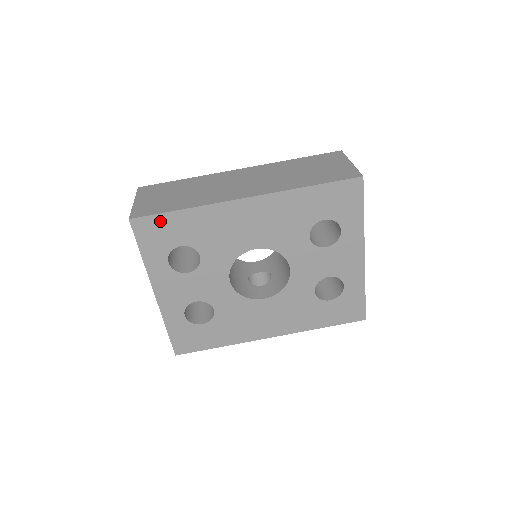
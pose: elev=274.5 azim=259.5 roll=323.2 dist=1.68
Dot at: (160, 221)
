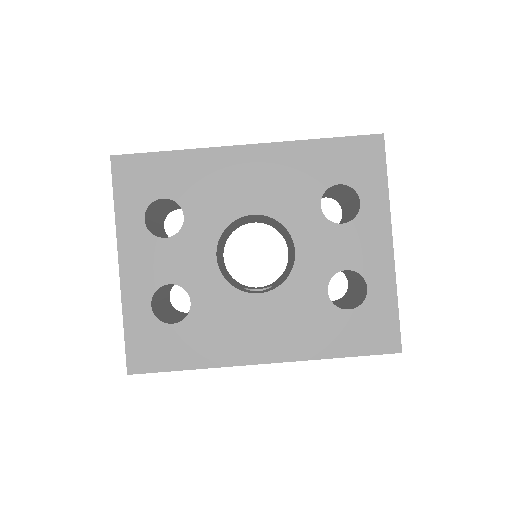
Dot at: (145, 162)
